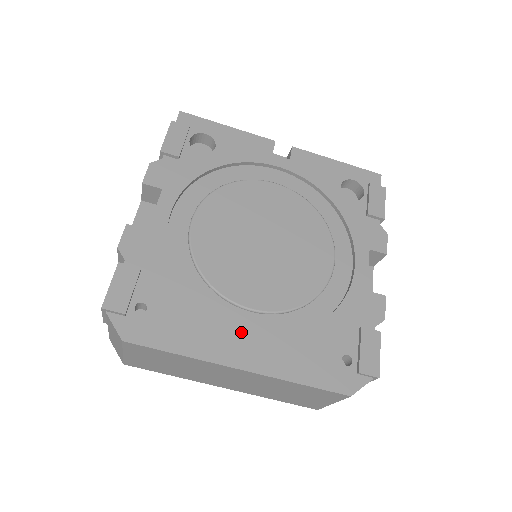
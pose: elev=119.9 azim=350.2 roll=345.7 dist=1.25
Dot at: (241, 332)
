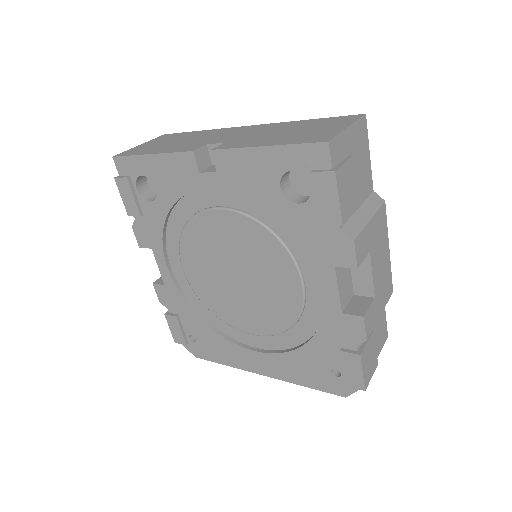
Dot at: (252, 352)
